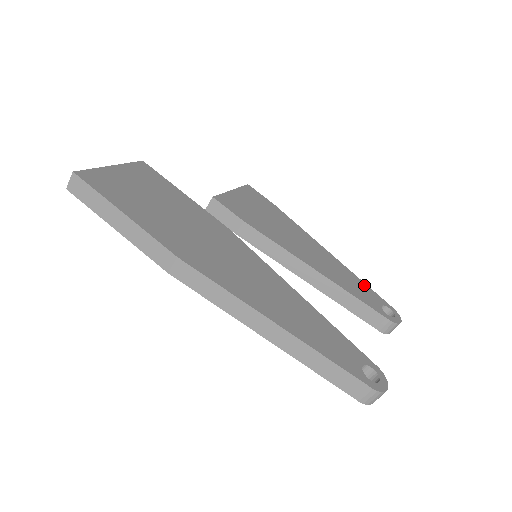
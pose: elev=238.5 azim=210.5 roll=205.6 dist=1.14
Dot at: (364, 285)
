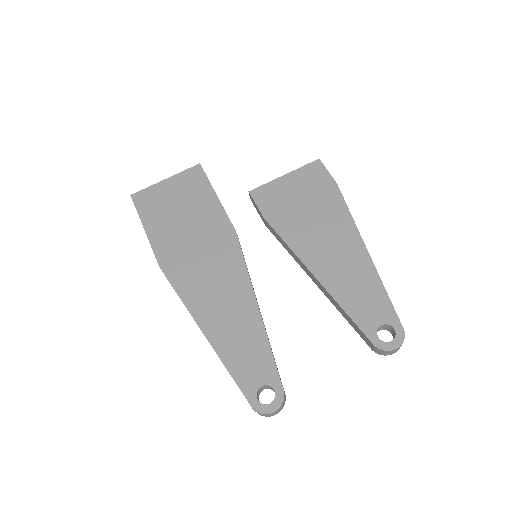
Dot at: (381, 295)
